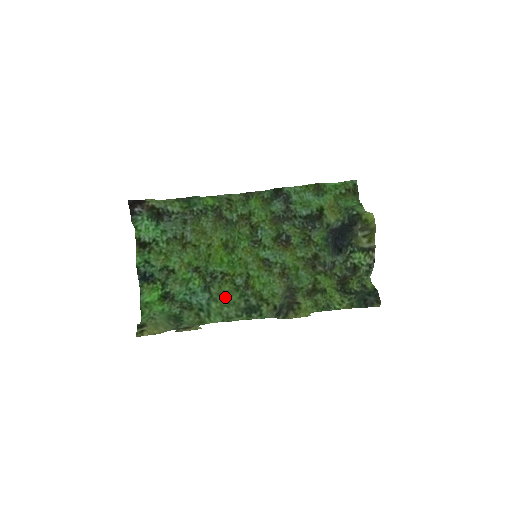
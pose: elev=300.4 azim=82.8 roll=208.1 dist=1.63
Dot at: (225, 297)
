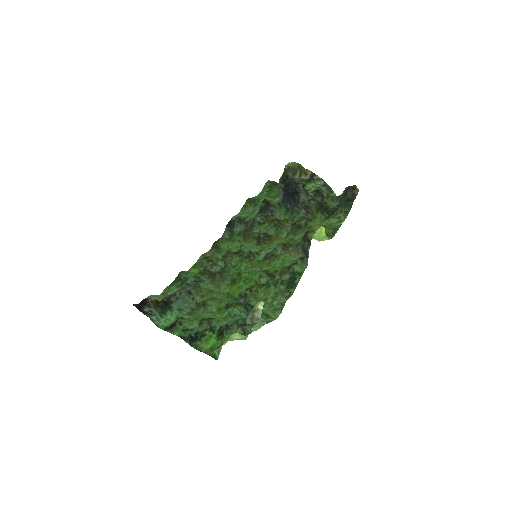
Dot at: (266, 298)
